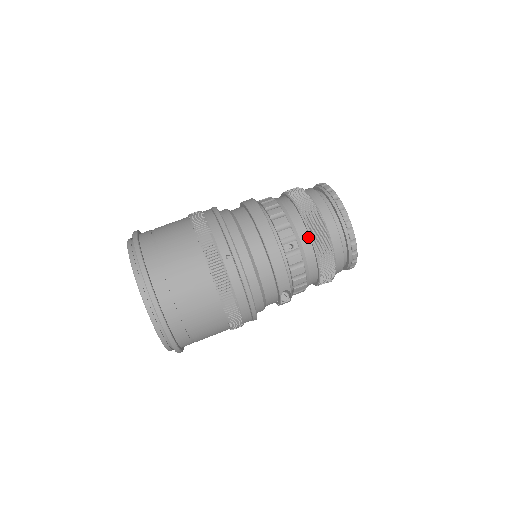
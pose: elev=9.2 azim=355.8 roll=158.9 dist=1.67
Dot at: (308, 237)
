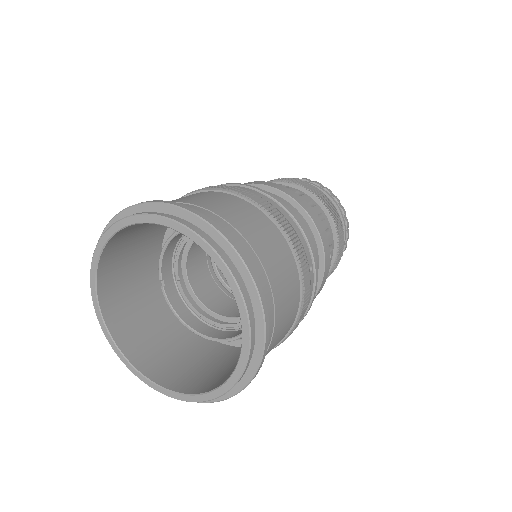
Dot at: (333, 246)
